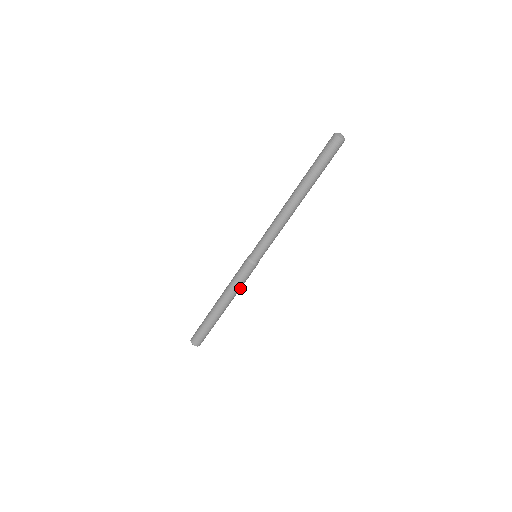
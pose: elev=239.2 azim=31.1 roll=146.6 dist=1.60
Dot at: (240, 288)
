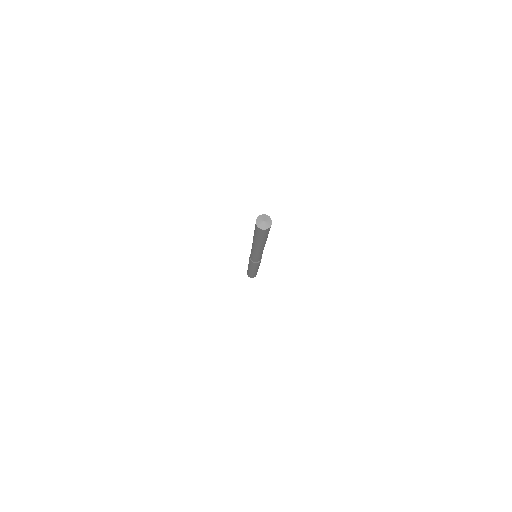
Dot at: occluded
